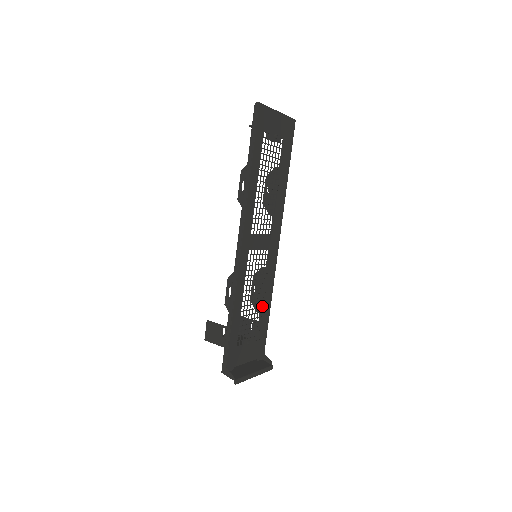
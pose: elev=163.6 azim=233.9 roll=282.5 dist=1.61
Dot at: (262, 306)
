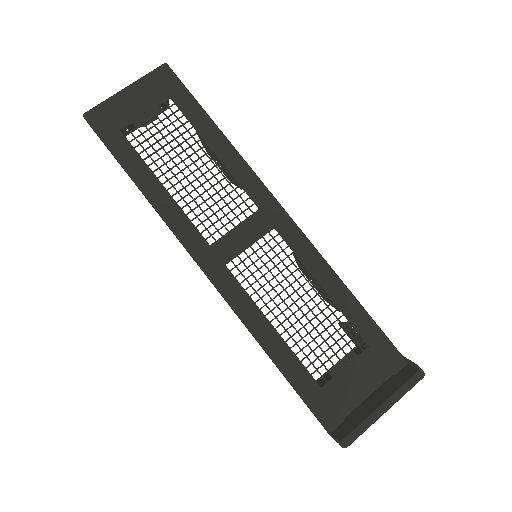
Dot at: (336, 300)
